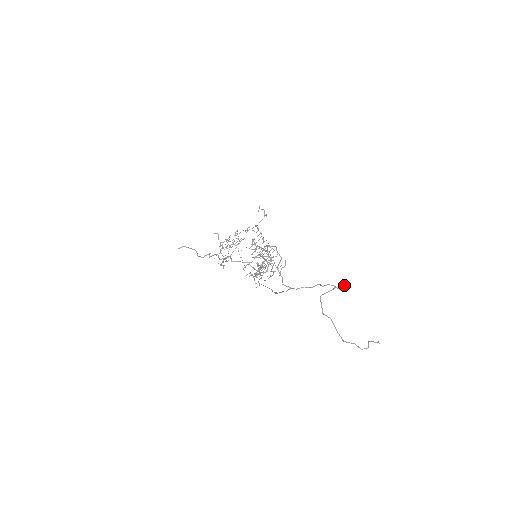
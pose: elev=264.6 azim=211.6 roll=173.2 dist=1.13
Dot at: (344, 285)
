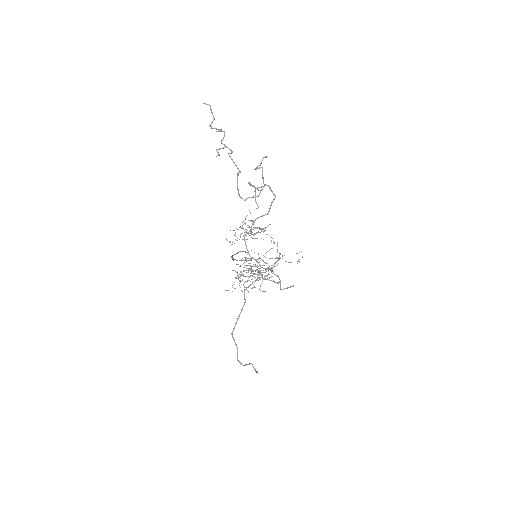
Dot at: (289, 287)
